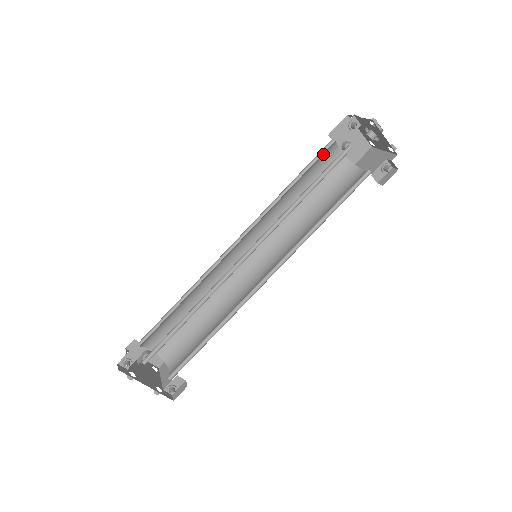
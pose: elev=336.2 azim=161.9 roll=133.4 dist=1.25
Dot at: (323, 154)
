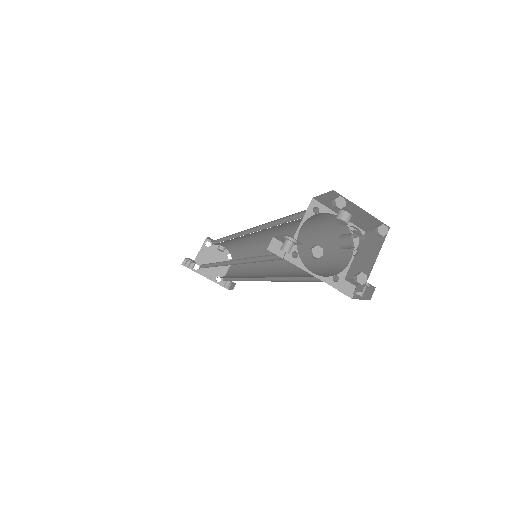
Dot at: occluded
